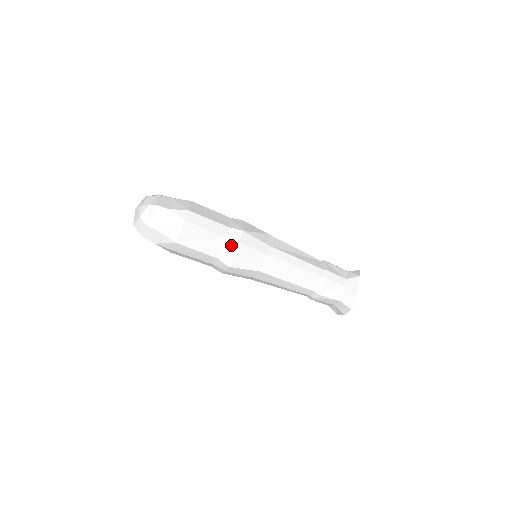
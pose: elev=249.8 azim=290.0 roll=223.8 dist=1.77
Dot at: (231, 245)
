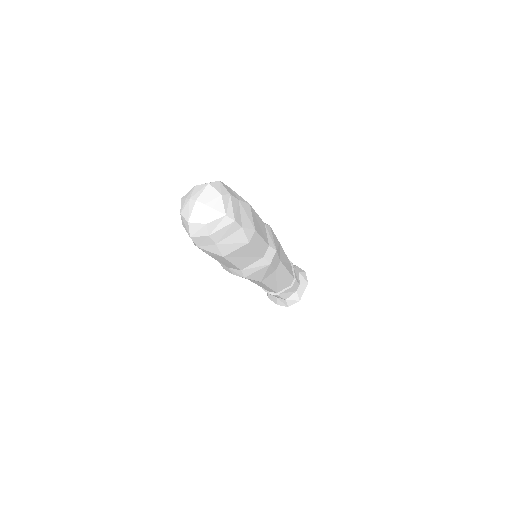
Dot at: (262, 264)
